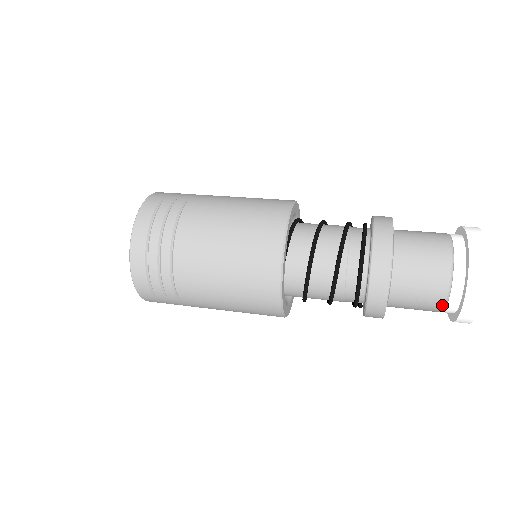
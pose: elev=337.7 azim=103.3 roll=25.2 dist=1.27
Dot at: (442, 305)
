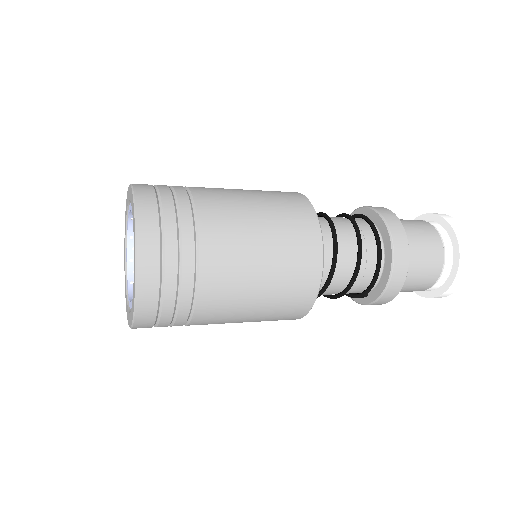
Dot at: (437, 278)
